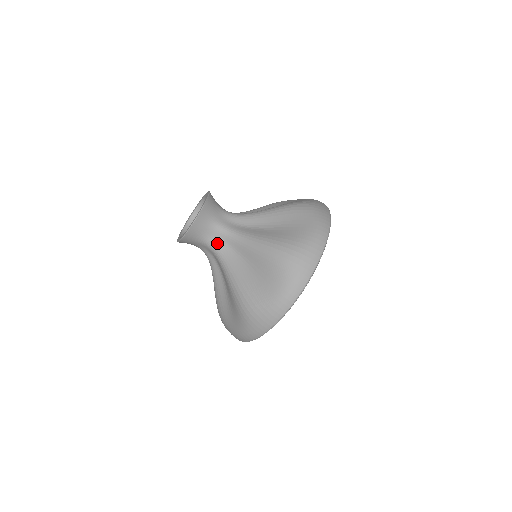
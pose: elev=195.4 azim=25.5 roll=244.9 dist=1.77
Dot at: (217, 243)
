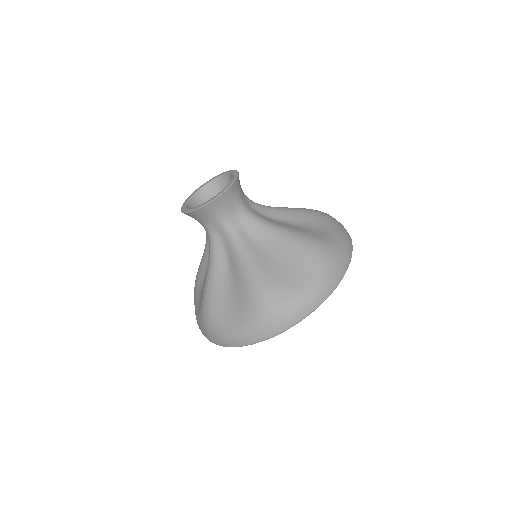
Dot at: (215, 235)
